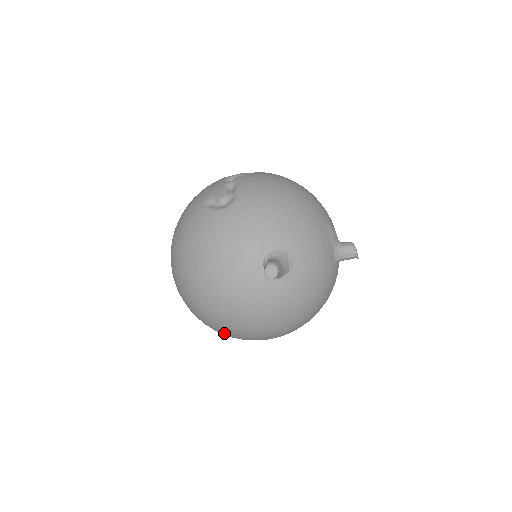
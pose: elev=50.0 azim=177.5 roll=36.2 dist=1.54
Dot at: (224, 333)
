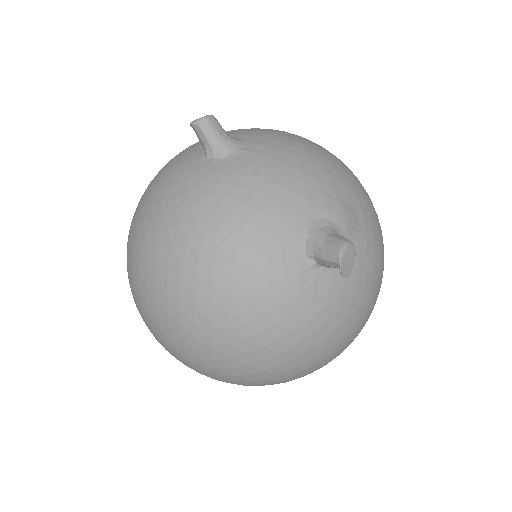
Dot at: occluded
